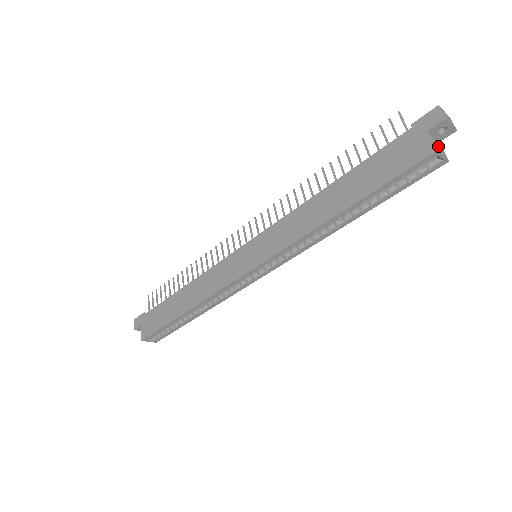
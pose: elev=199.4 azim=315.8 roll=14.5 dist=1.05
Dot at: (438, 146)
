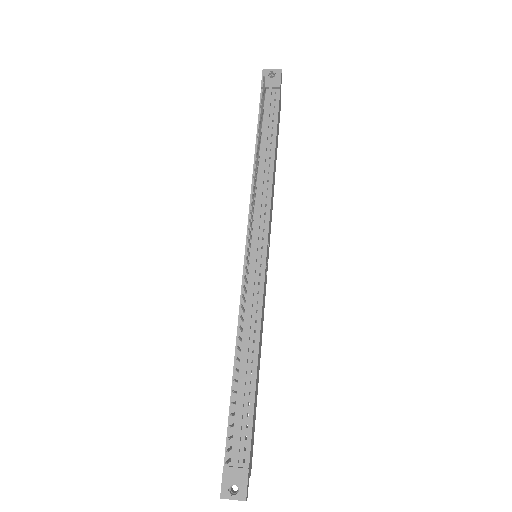
Dot at: occluded
